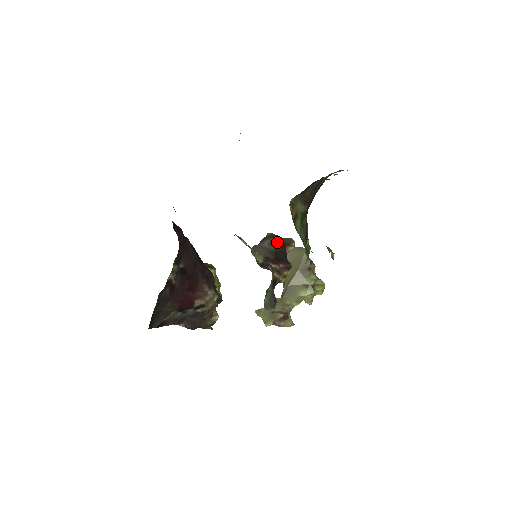
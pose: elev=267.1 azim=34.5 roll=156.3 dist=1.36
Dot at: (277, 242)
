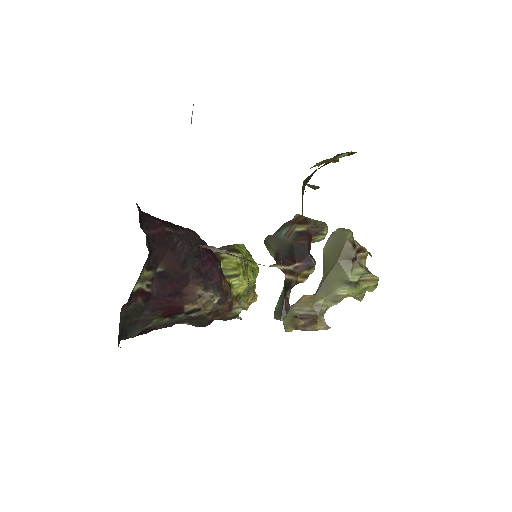
Dot at: (299, 231)
